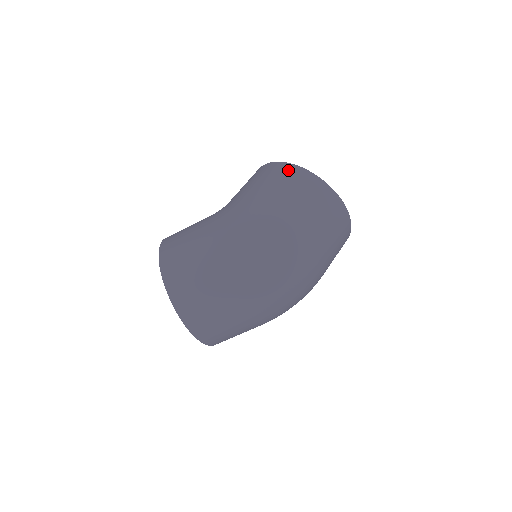
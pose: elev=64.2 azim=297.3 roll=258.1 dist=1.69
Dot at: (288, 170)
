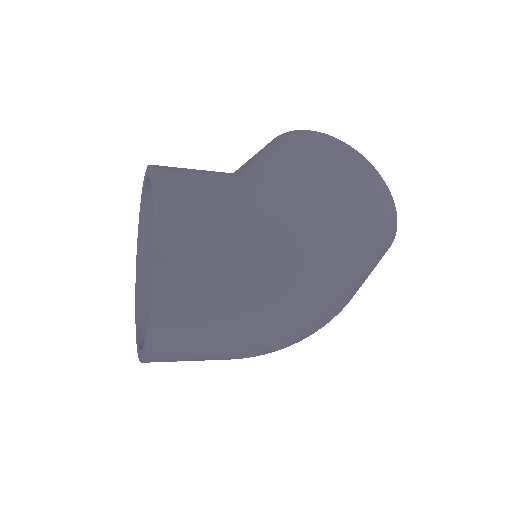
Dot at: (378, 189)
